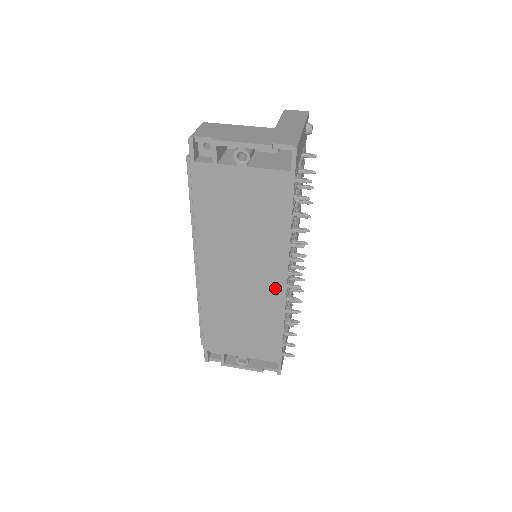
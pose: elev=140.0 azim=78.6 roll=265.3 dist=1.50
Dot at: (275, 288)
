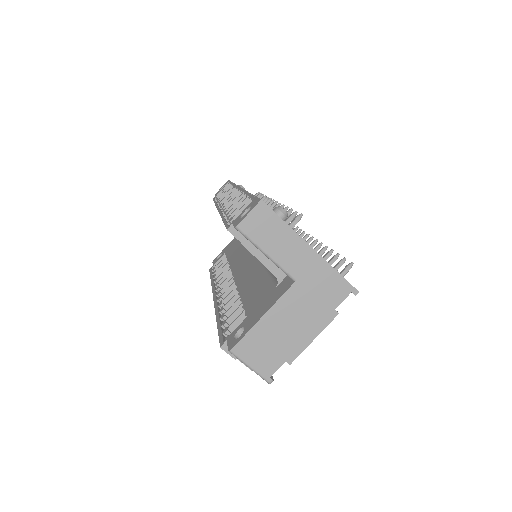
Dot at: occluded
